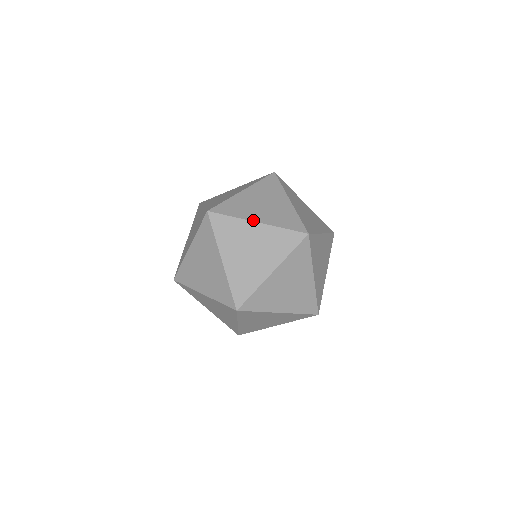
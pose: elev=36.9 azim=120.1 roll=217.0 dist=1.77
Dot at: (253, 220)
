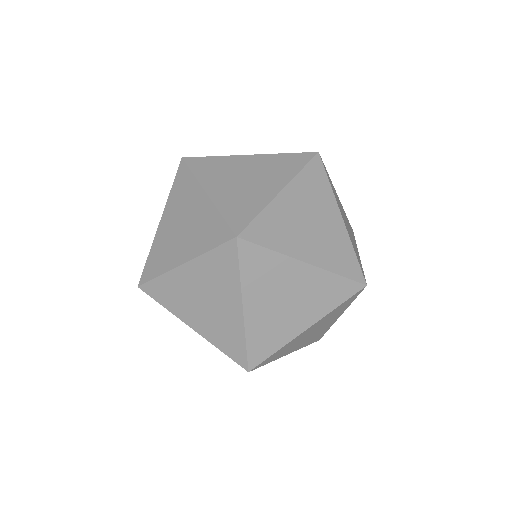
Dot at: (301, 258)
